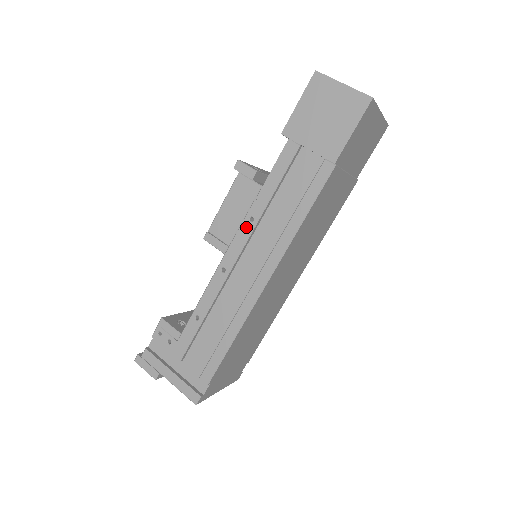
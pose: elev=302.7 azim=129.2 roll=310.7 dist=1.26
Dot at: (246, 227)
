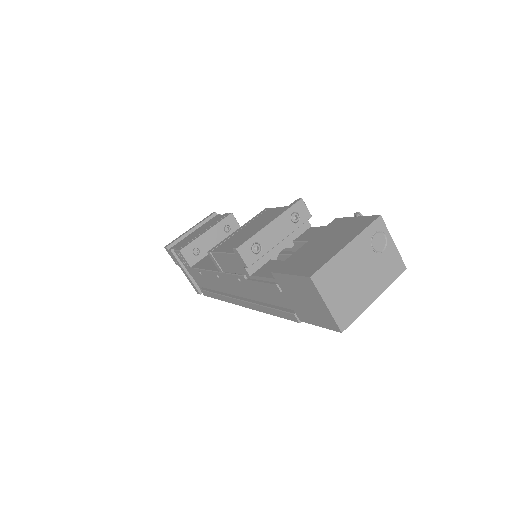
Dot at: (235, 279)
